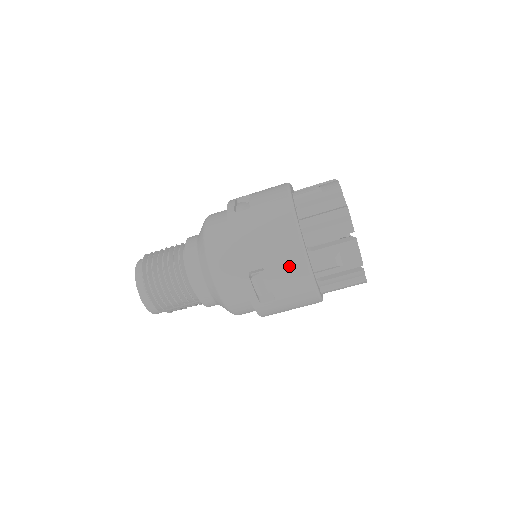
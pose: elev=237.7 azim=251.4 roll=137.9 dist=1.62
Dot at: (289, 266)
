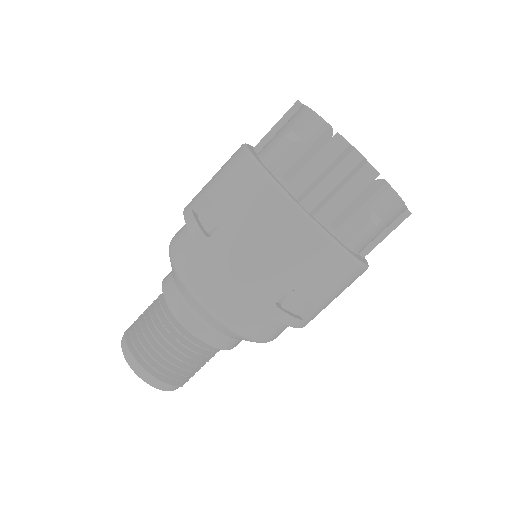
Dot at: (322, 268)
